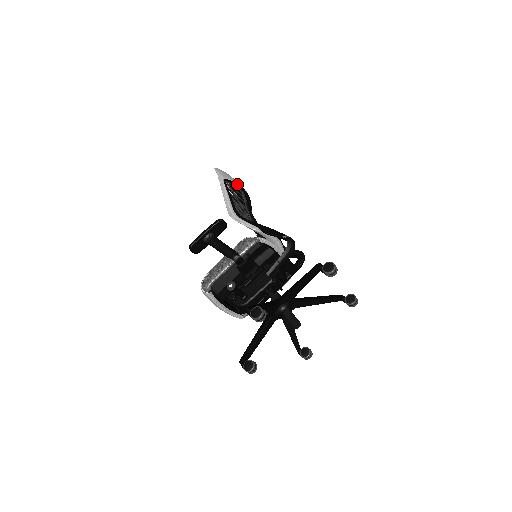
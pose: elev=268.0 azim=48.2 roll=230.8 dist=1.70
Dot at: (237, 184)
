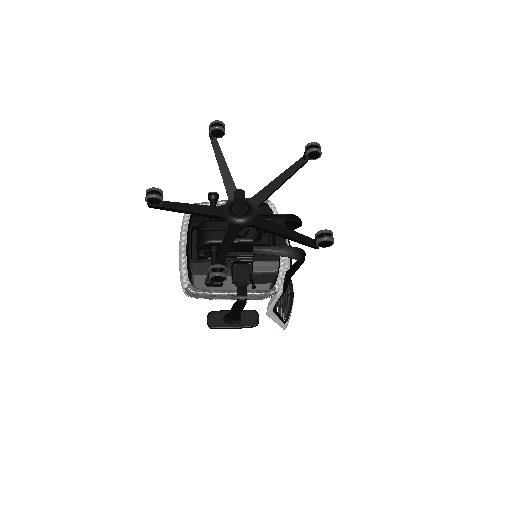
Dot at: occluded
